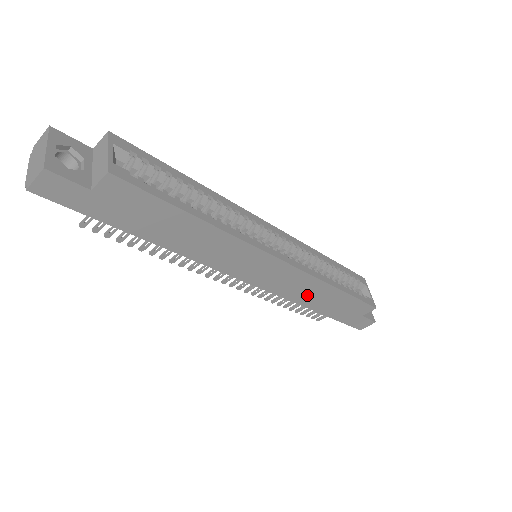
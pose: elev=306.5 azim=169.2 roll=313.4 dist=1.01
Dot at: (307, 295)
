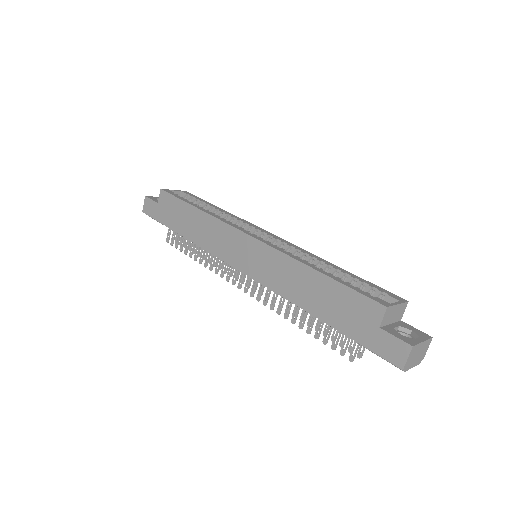
Dot at: (292, 285)
